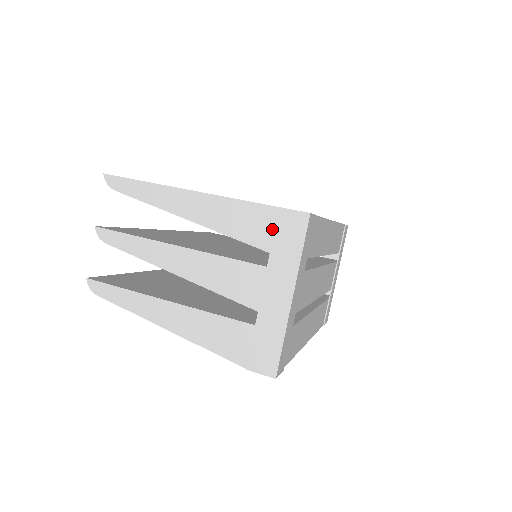
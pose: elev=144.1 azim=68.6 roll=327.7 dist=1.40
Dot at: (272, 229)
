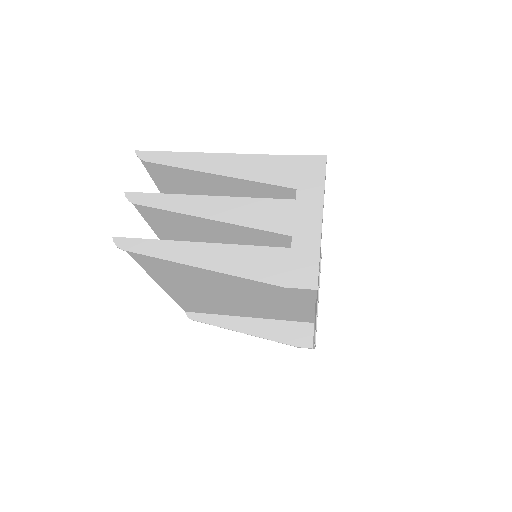
Dot at: (296, 171)
